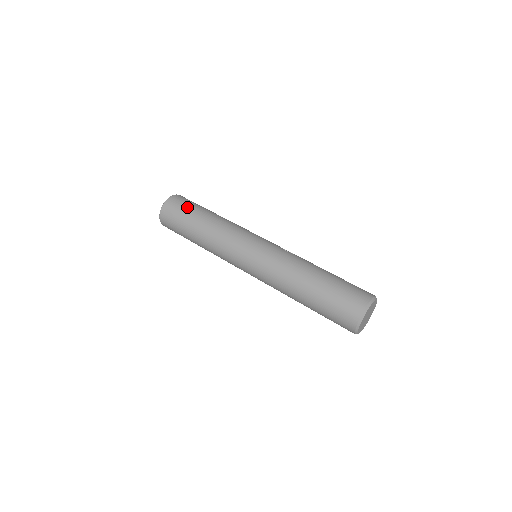
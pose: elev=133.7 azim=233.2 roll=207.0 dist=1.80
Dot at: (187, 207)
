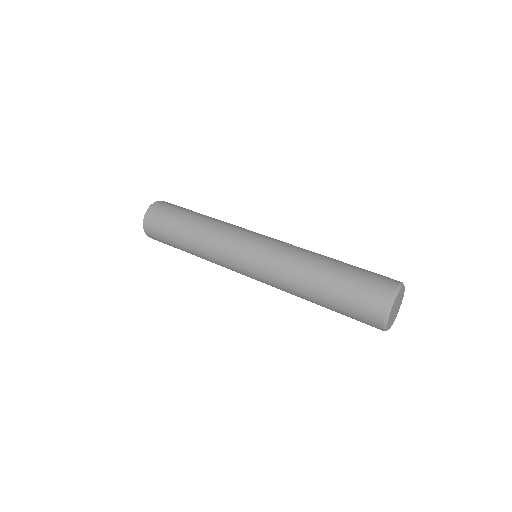
Dot at: (172, 212)
